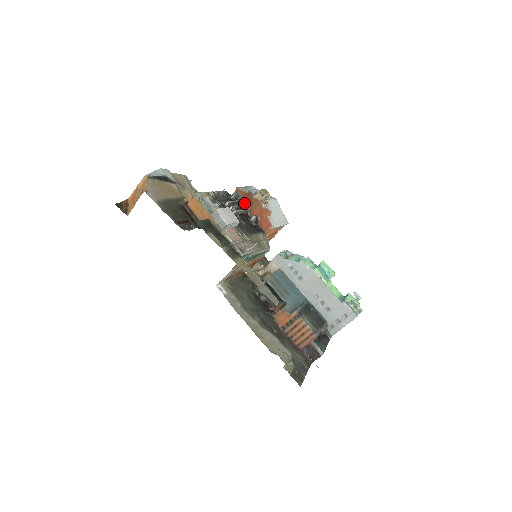
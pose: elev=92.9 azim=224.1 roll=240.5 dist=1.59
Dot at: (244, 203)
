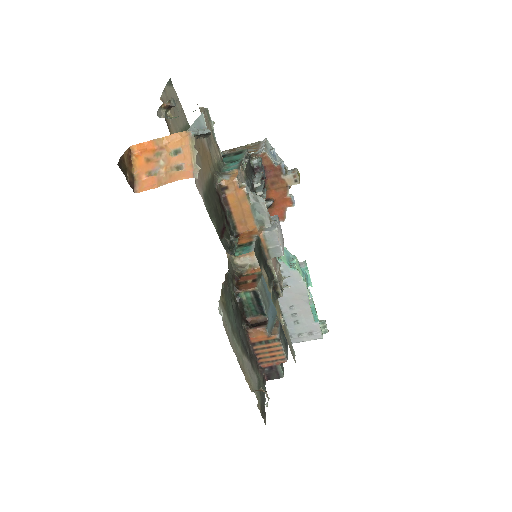
Dot at: (265, 177)
